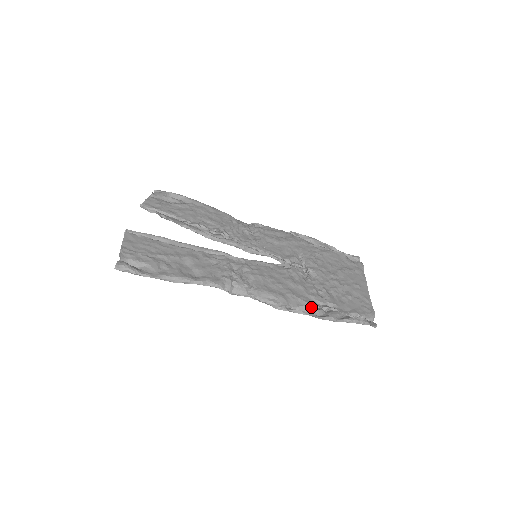
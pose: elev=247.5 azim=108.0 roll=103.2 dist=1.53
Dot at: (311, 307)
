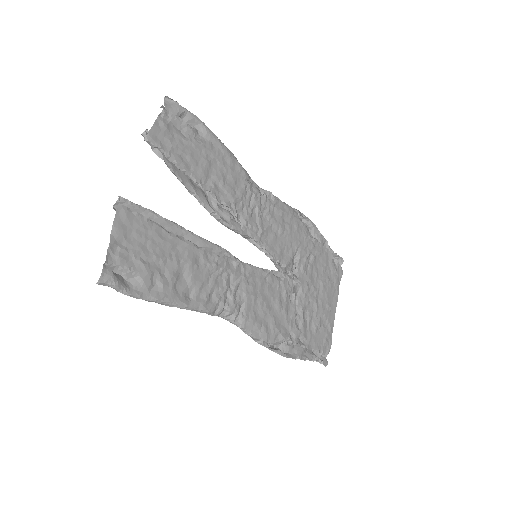
Dot at: (285, 341)
